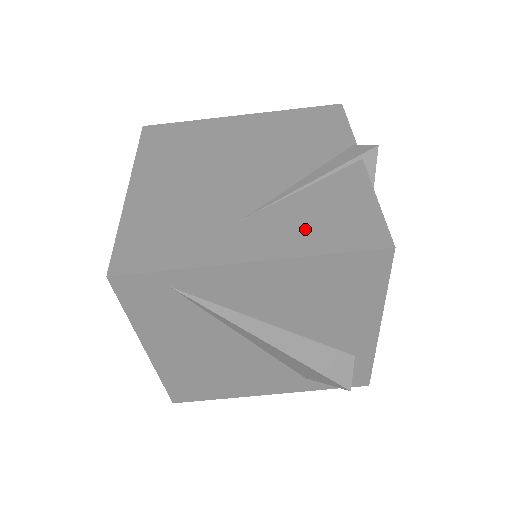
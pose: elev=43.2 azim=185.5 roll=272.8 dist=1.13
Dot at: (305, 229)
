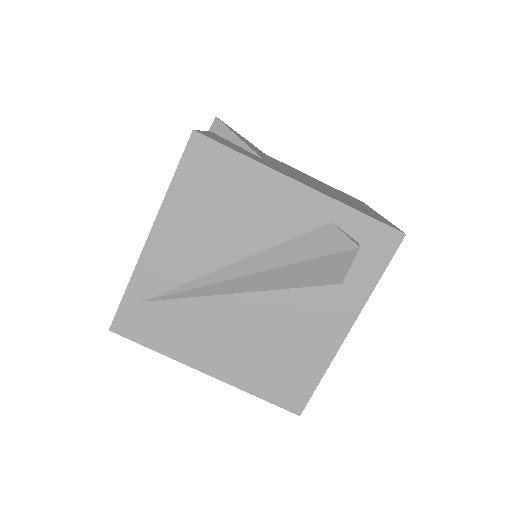
Dot at: occluded
